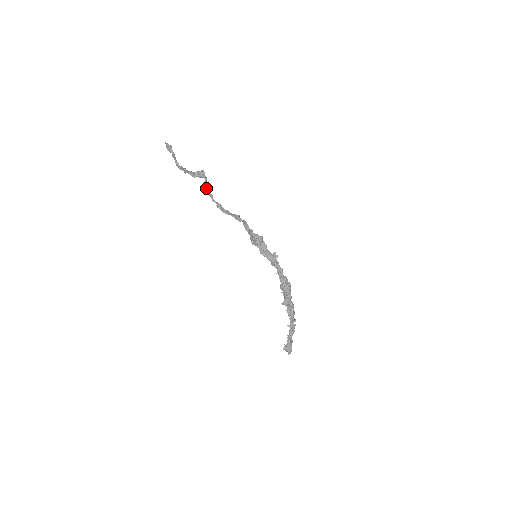
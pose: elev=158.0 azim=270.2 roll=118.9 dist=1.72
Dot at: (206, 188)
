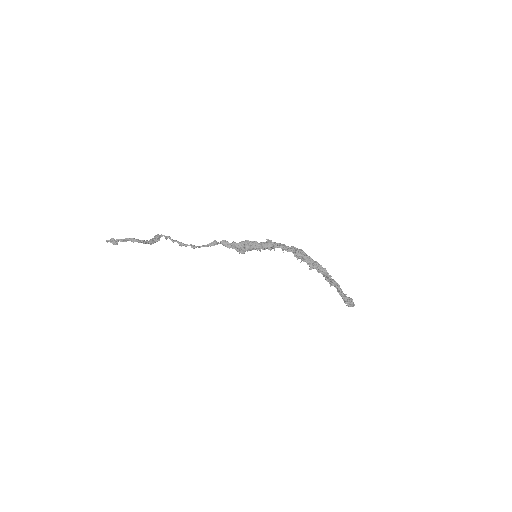
Dot at: (171, 240)
